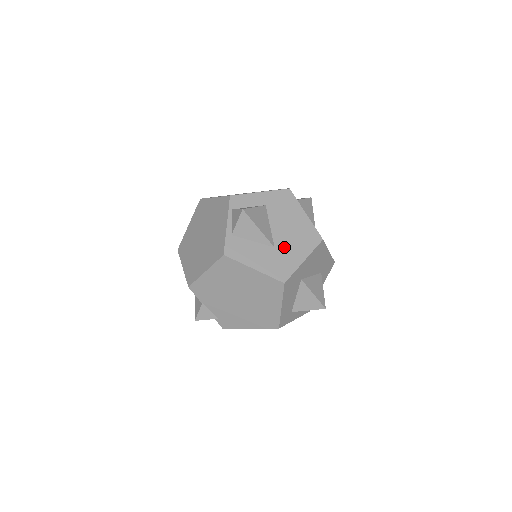
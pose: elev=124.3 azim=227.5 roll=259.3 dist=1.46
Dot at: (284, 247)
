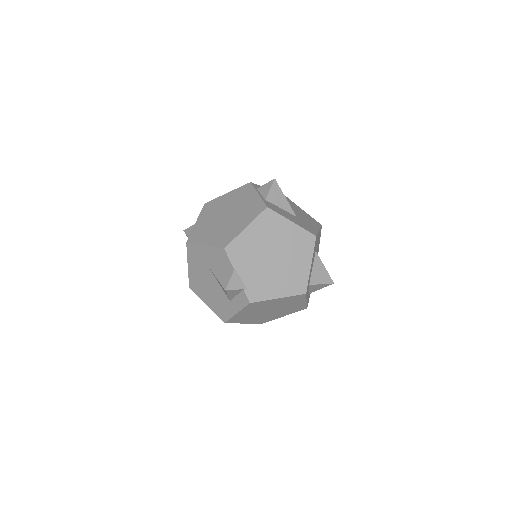
Dot at: (302, 219)
